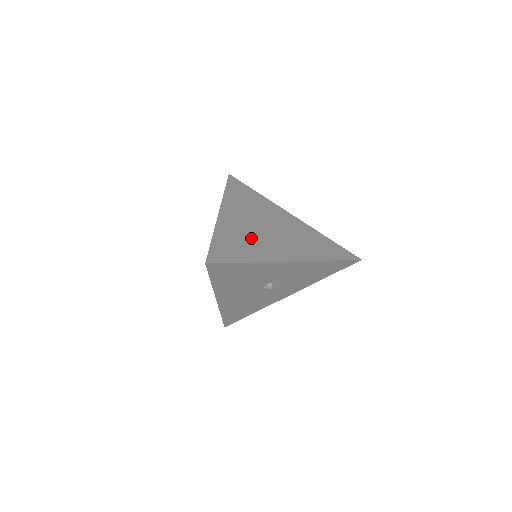
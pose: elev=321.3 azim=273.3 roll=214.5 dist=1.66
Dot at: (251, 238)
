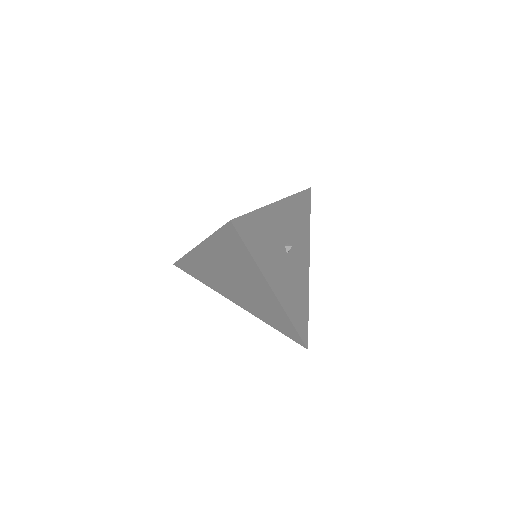
Dot at: occluded
